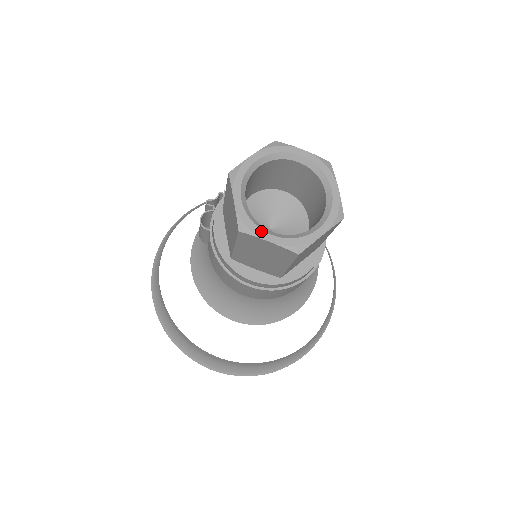
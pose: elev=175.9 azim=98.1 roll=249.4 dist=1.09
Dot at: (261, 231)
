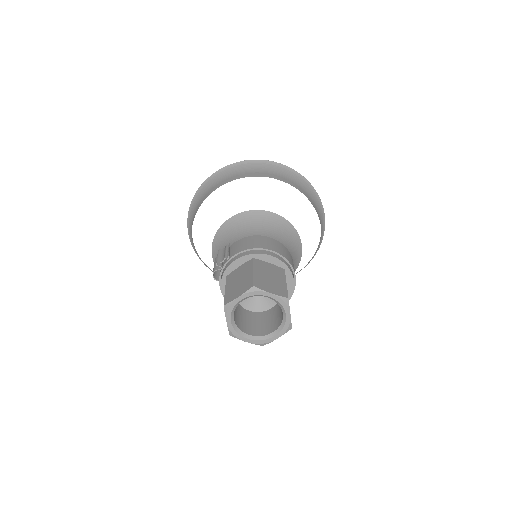
Dot at: (242, 337)
